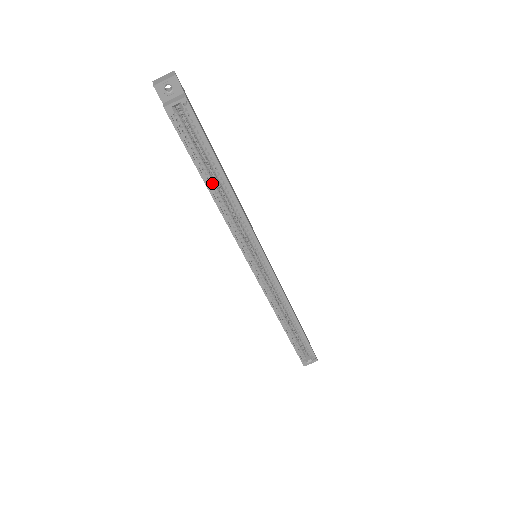
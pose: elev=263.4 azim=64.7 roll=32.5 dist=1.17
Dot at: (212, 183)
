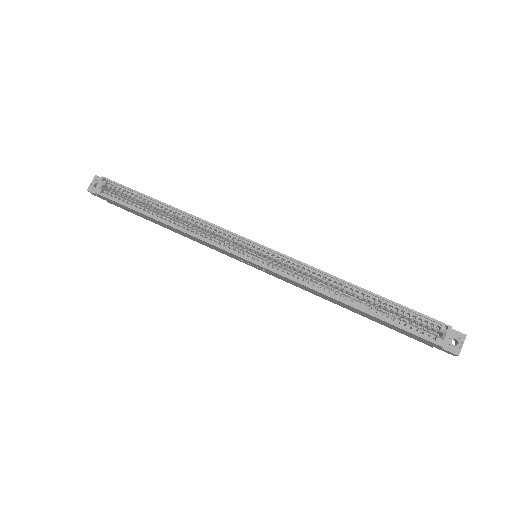
Dot at: (159, 216)
